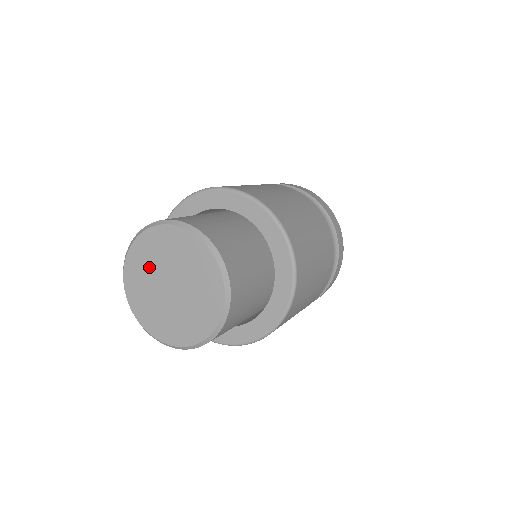
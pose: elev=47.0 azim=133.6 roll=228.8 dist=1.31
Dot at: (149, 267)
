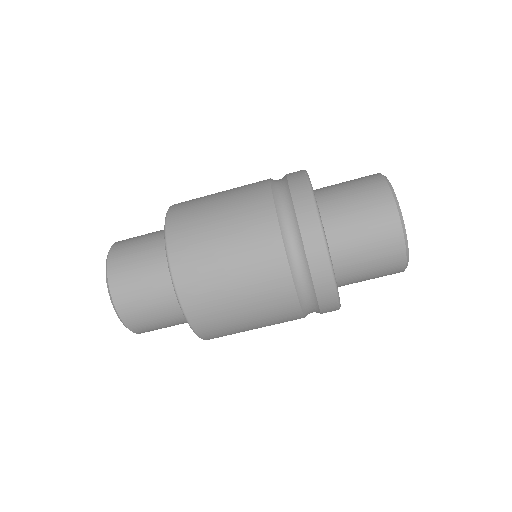
Dot at: occluded
